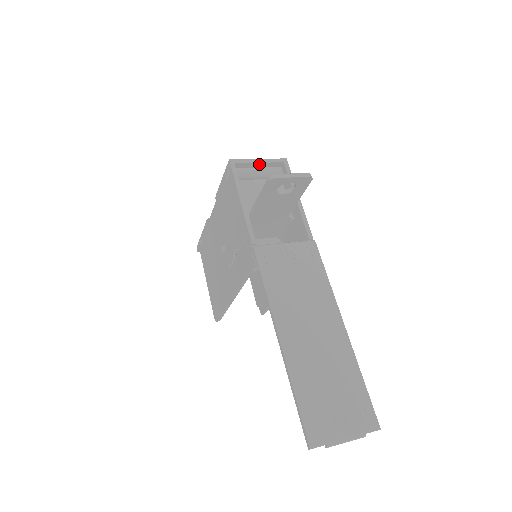
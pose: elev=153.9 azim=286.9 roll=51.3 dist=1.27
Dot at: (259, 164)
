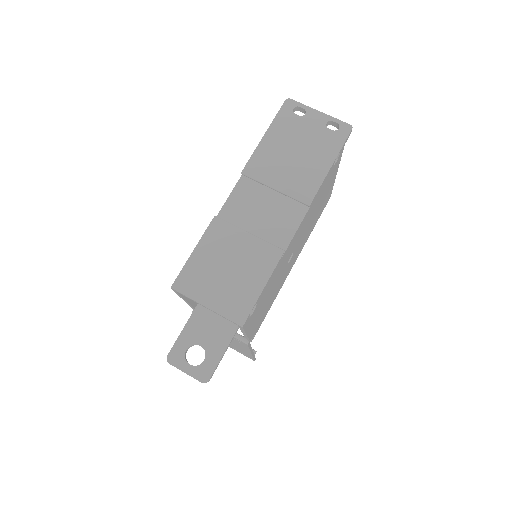
Dot at: (209, 305)
